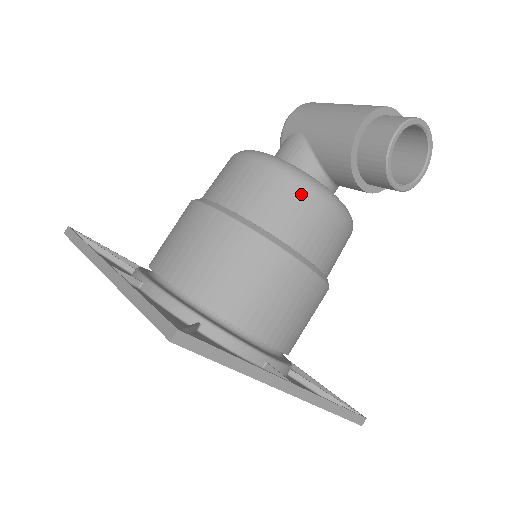
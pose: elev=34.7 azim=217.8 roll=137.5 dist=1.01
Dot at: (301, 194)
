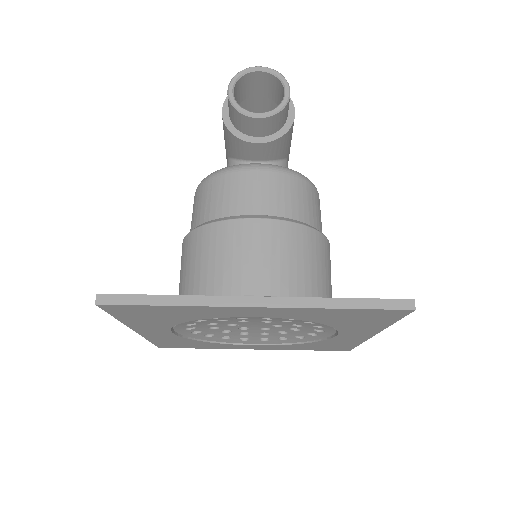
Dot at: (217, 182)
